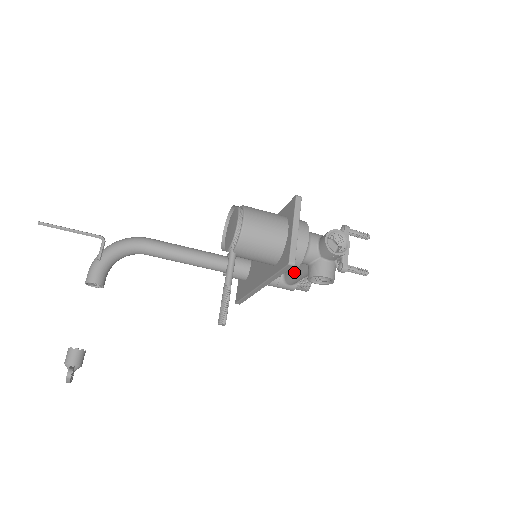
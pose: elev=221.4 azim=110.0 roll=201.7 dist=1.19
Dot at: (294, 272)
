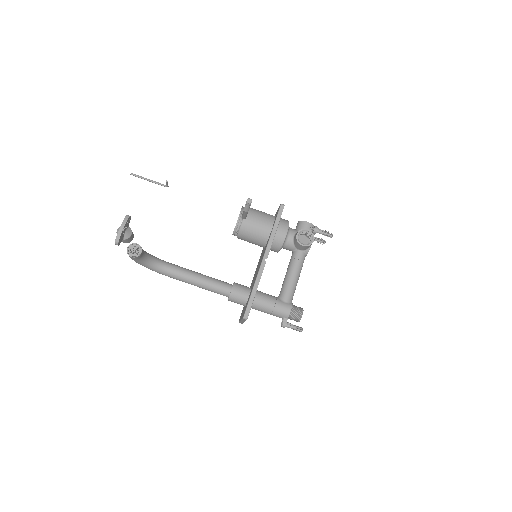
Dot at: (286, 278)
